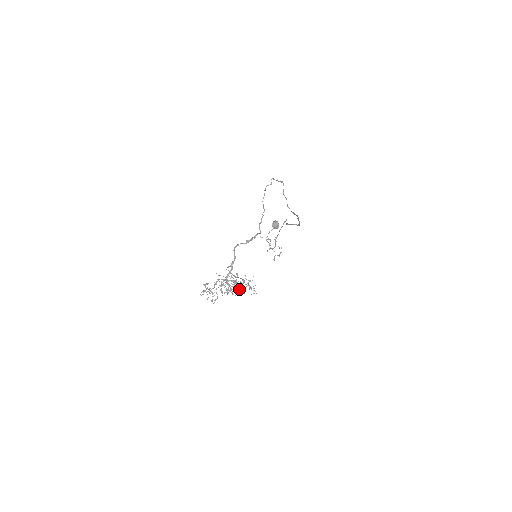
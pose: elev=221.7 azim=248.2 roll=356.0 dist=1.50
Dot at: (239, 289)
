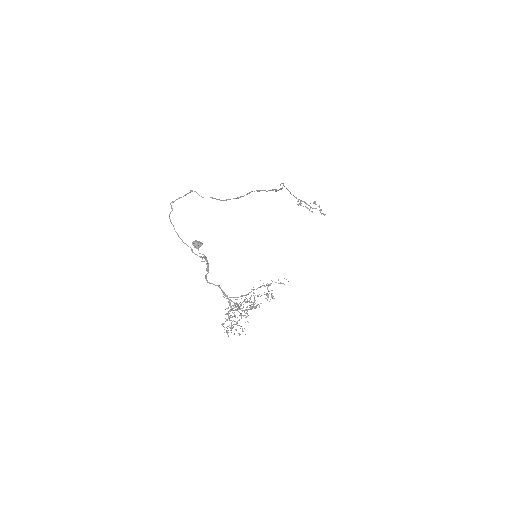
Dot at: occluded
